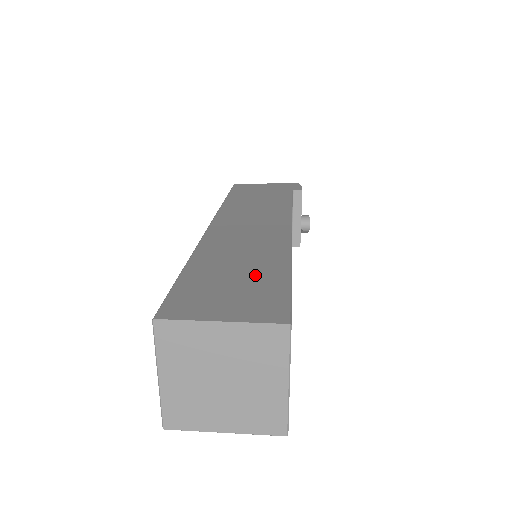
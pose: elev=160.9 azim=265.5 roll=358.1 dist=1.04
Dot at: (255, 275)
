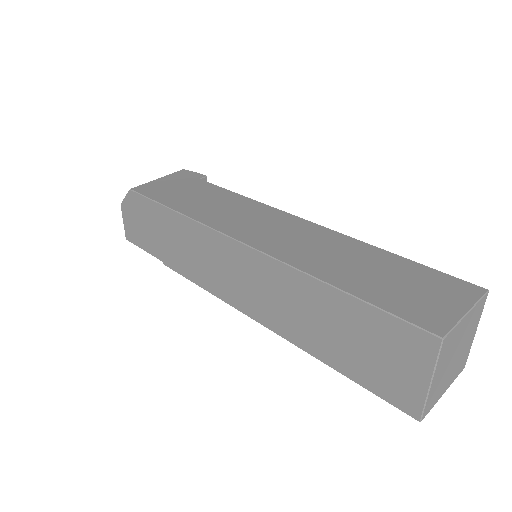
Dot at: (392, 269)
